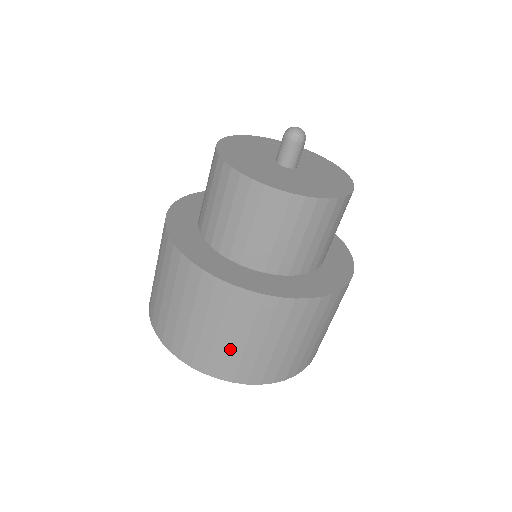
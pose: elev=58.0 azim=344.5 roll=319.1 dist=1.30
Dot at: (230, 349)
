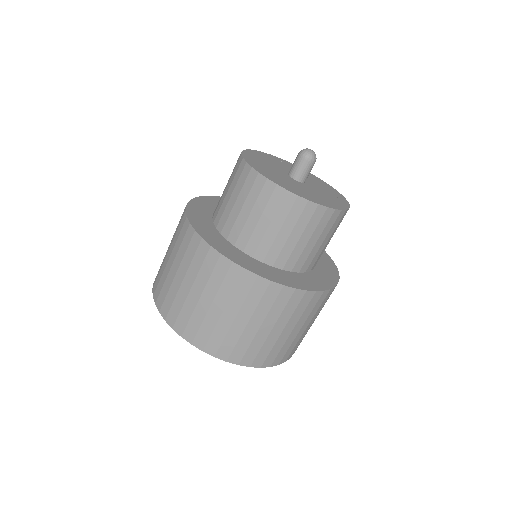
Dot at: (168, 276)
